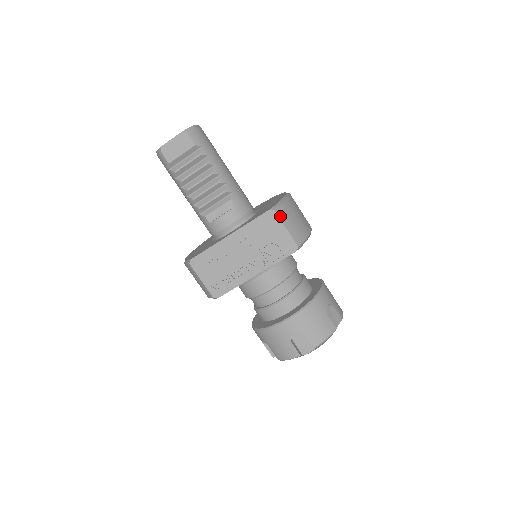
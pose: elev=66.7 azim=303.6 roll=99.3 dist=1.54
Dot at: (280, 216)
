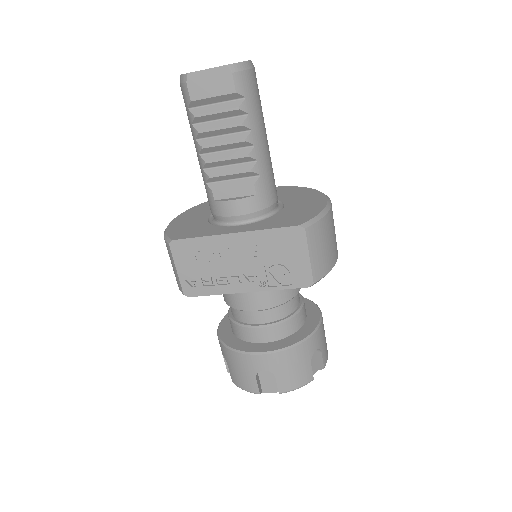
Dot at: (309, 238)
